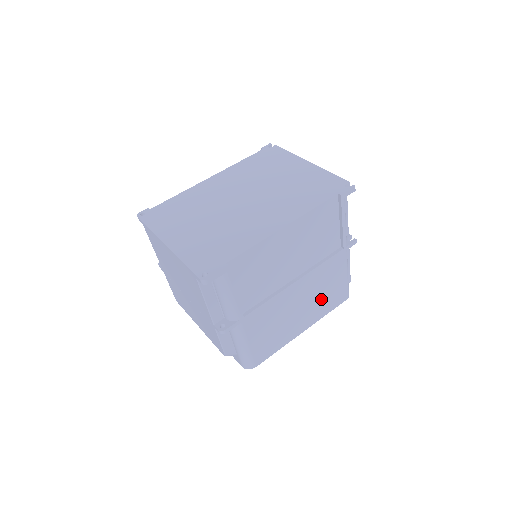
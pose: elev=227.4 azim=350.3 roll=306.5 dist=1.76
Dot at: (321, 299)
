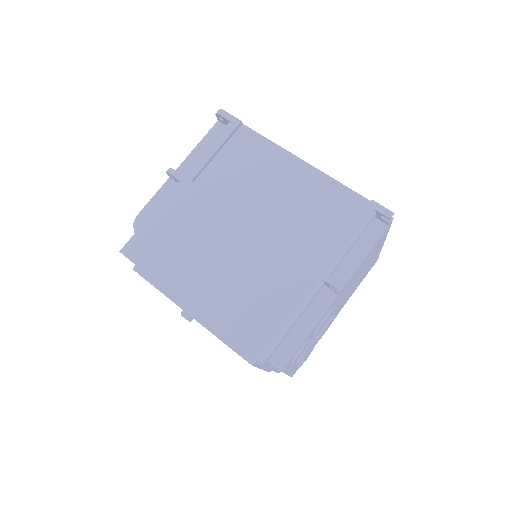
Dot at: (240, 295)
